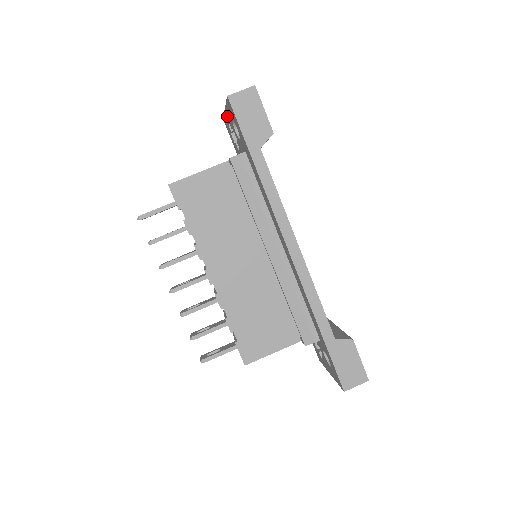
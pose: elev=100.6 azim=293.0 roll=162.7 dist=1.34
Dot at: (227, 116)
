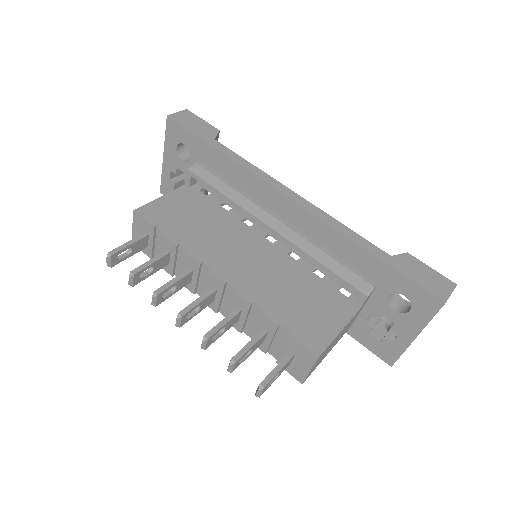
Dot at: (167, 163)
